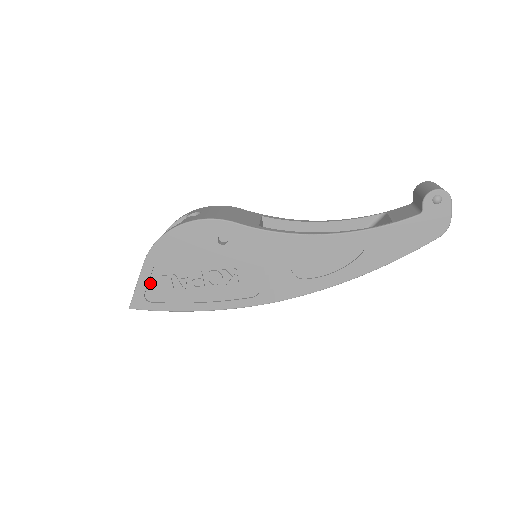
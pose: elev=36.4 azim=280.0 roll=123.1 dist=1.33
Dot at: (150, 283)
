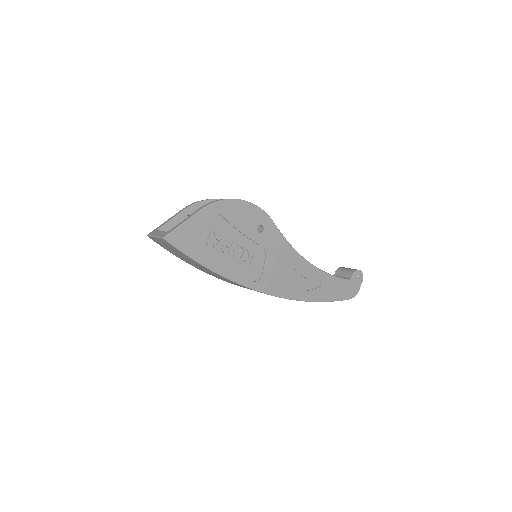
Dot at: (194, 228)
